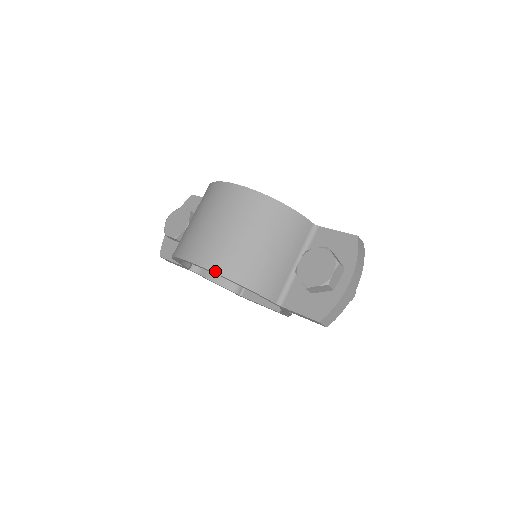
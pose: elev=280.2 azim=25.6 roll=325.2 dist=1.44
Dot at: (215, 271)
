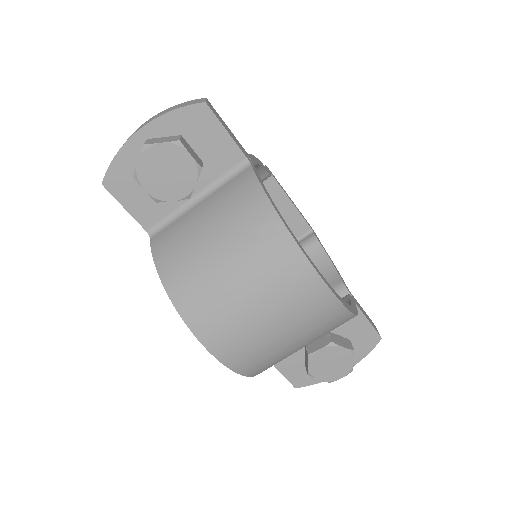
Dot at: (239, 372)
